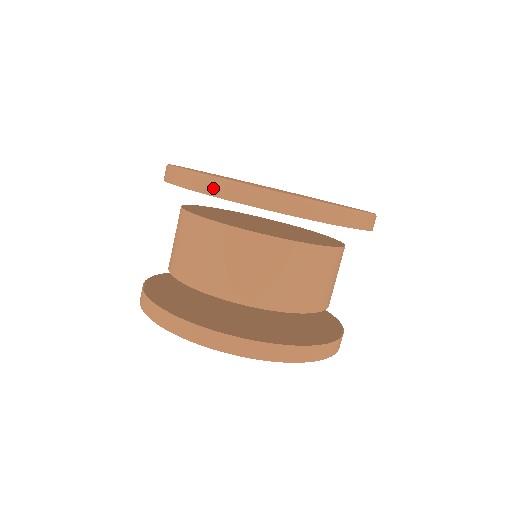
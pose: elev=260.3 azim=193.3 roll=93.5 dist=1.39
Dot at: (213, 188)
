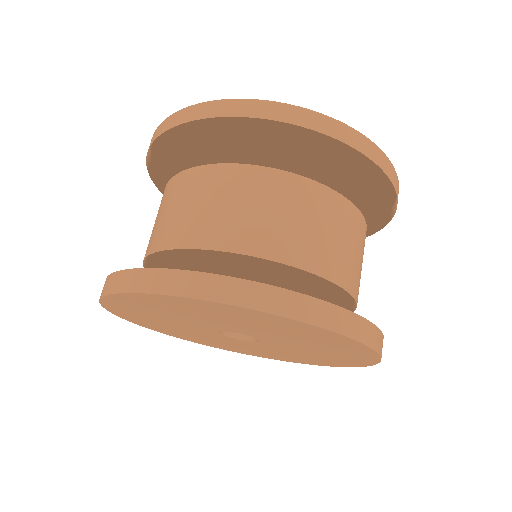
Dot at: (260, 110)
